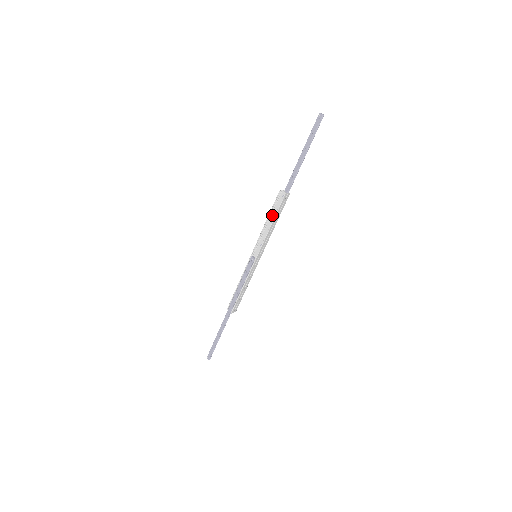
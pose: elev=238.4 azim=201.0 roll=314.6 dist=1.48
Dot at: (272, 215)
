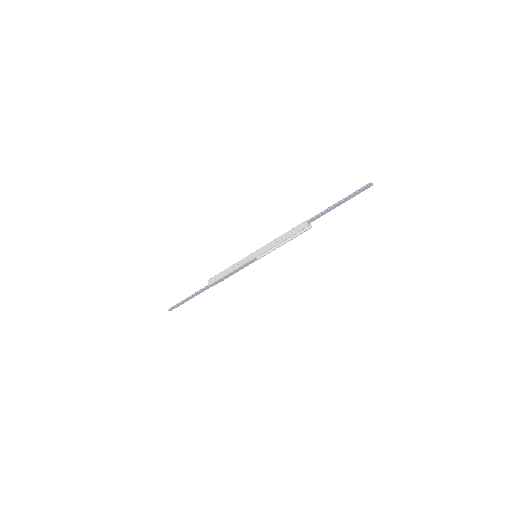
Dot at: (288, 236)
